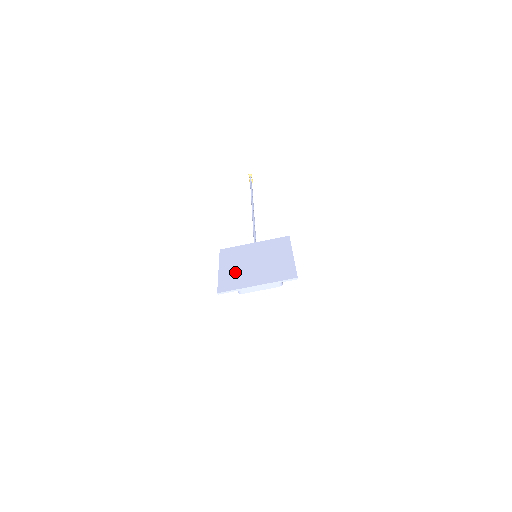
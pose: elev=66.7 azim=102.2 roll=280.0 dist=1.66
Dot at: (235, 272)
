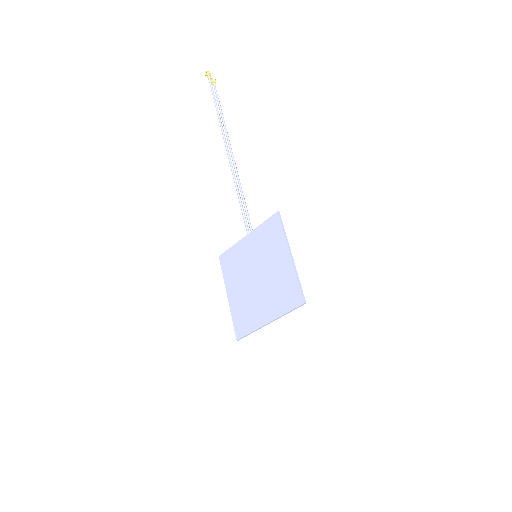
Dot at: (242, 300)
